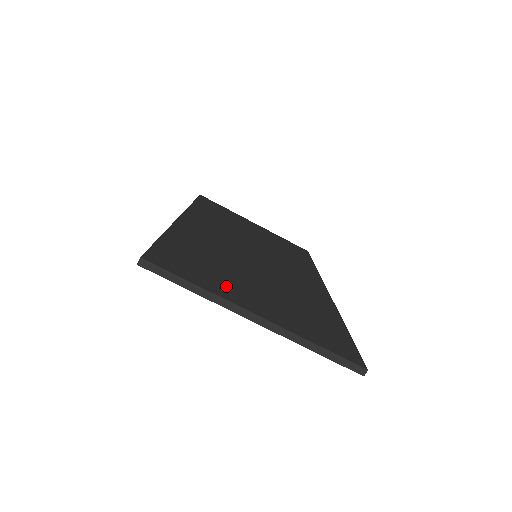
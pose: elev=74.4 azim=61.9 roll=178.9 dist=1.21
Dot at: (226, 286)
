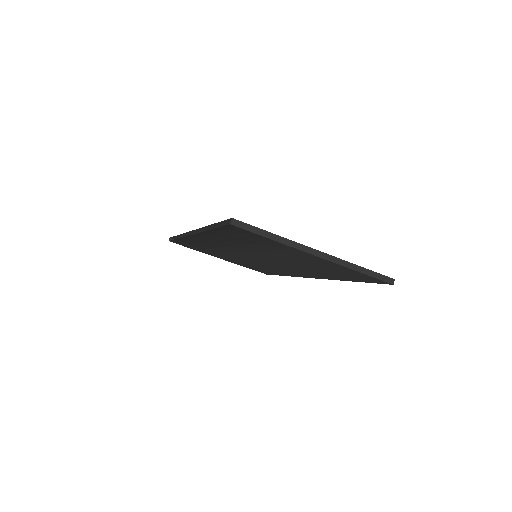
Dot at: occluded
